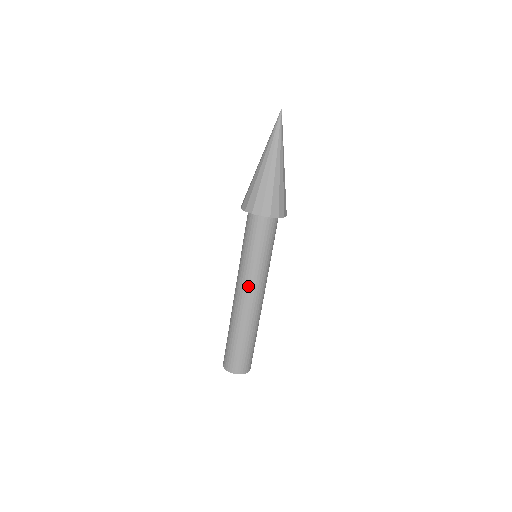
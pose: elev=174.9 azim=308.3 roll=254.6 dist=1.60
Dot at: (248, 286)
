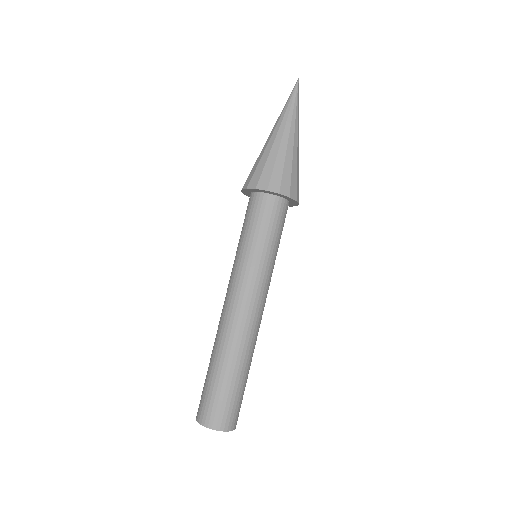
Dot at: (236, 289)
